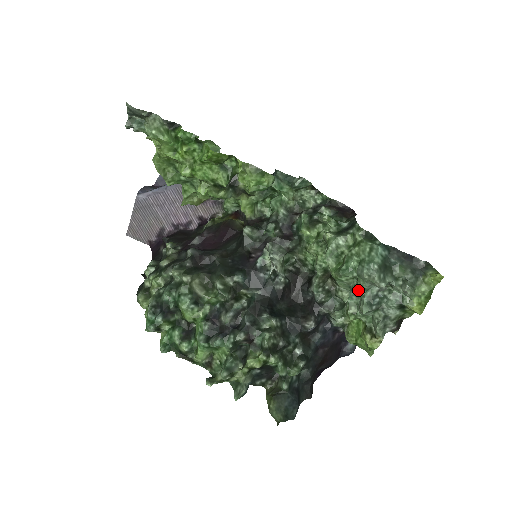
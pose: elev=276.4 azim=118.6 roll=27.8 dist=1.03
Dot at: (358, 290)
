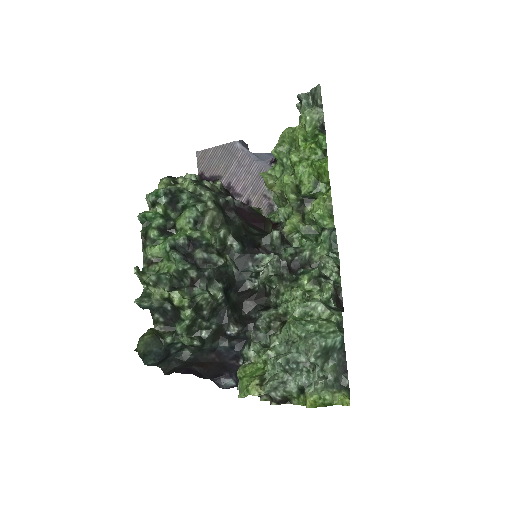
Dot at: (292, 345)
